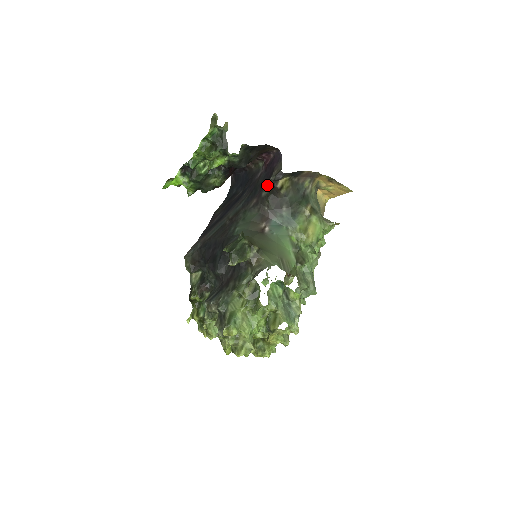
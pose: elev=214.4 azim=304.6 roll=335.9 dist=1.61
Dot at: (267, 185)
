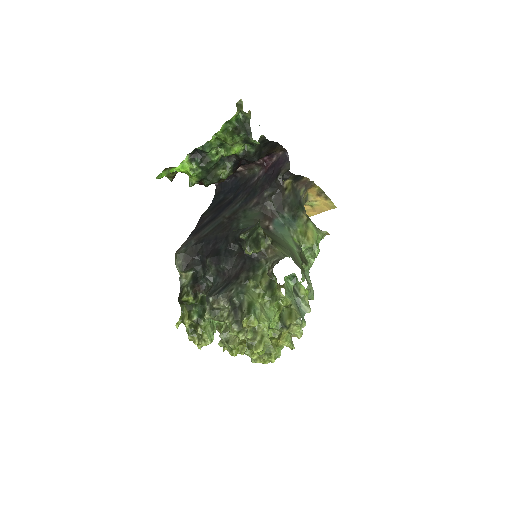
Dot at: (271, 185)
